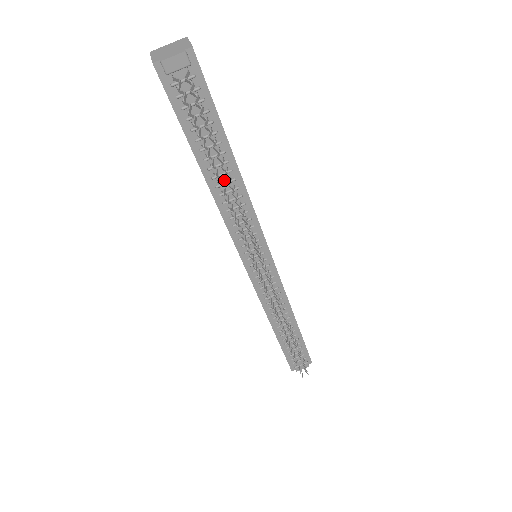
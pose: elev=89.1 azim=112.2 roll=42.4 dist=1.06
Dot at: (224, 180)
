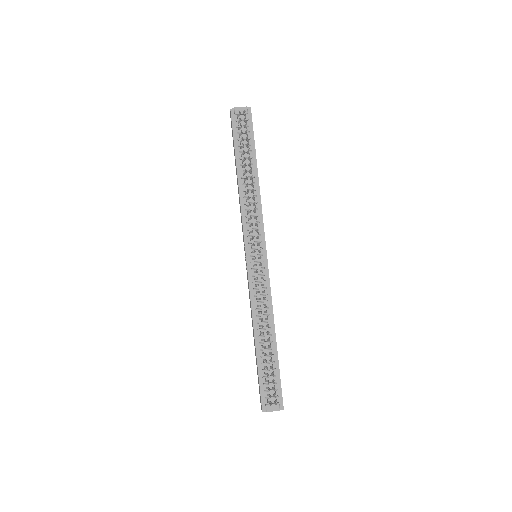
Dot at: (248, 182)
